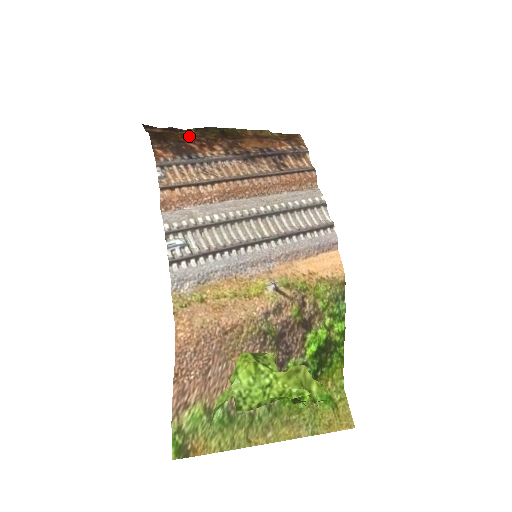
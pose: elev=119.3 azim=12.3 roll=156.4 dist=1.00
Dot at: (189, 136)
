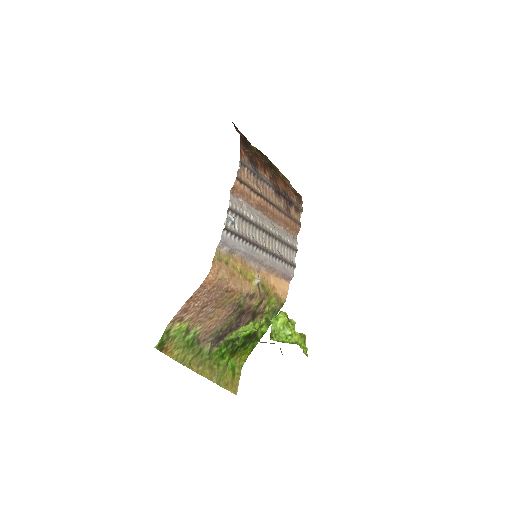
Dot at: (256, 153)
